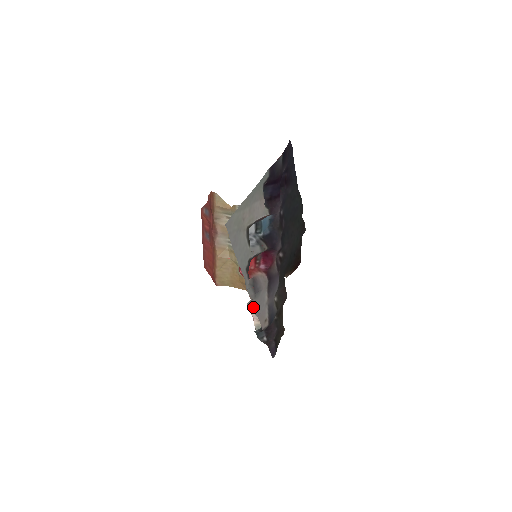
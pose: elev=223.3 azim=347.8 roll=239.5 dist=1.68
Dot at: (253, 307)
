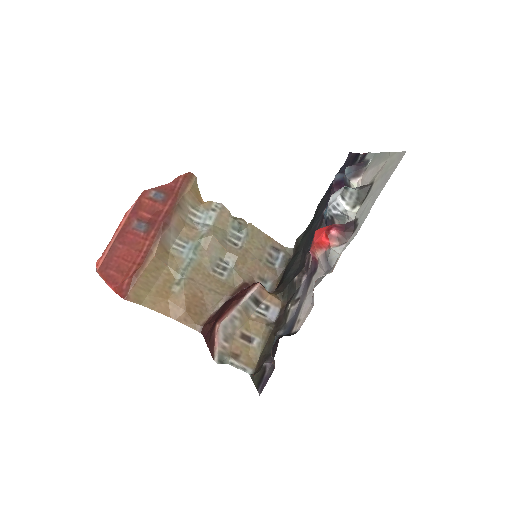
Dot at: (313, 289)
